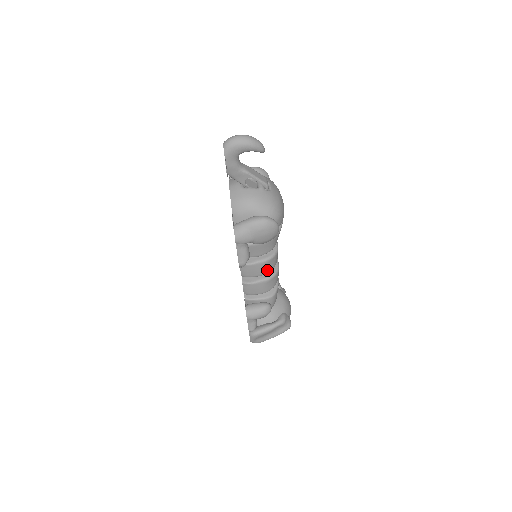
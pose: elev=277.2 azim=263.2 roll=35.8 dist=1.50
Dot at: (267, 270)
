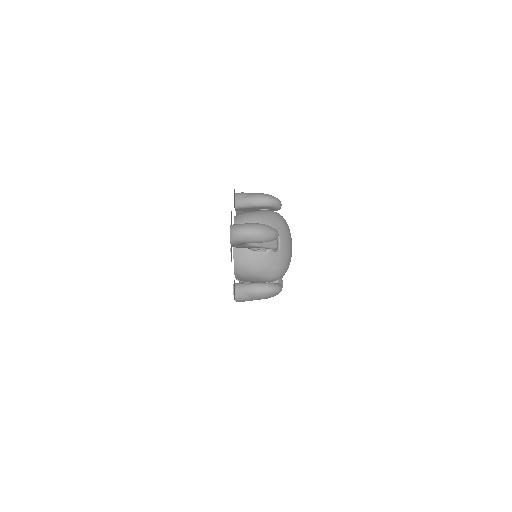
Dot at: occluded
